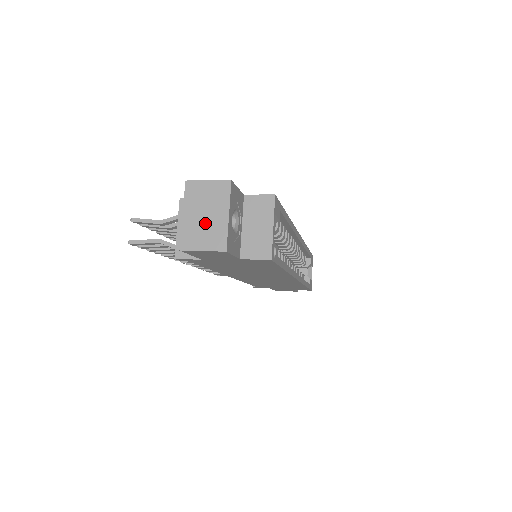
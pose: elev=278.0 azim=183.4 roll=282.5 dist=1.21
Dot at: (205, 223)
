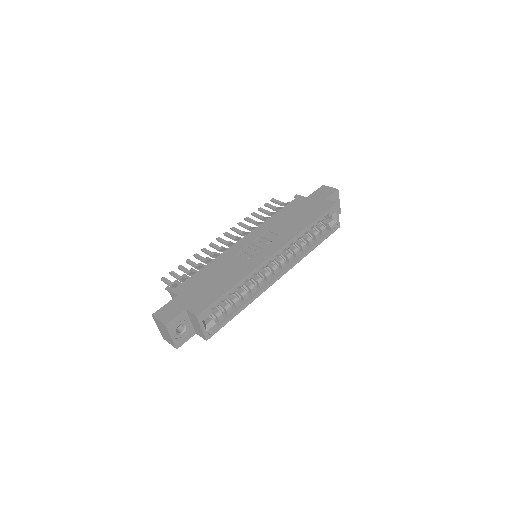
Dot at: (166, 335)
